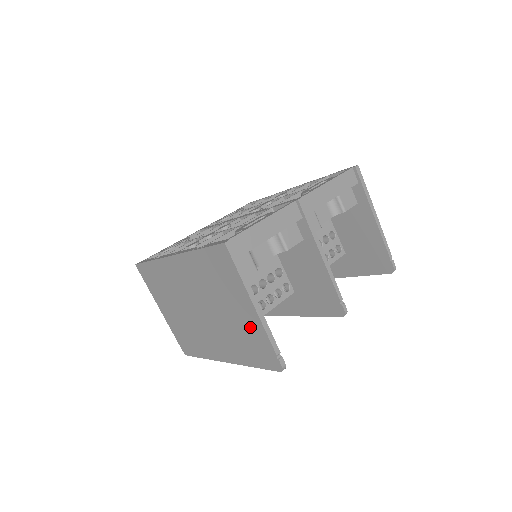
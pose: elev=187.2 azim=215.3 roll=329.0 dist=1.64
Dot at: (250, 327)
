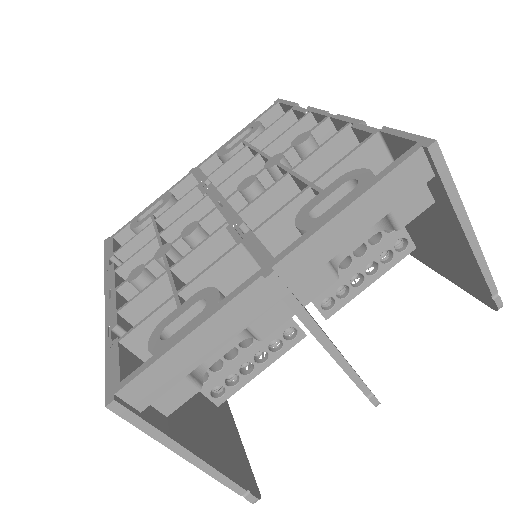
Dot at: occluded
